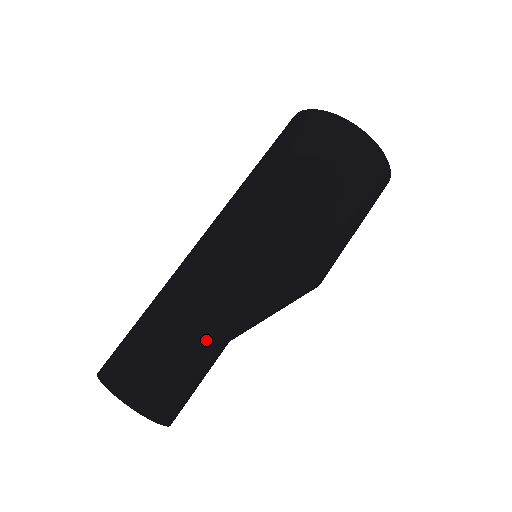
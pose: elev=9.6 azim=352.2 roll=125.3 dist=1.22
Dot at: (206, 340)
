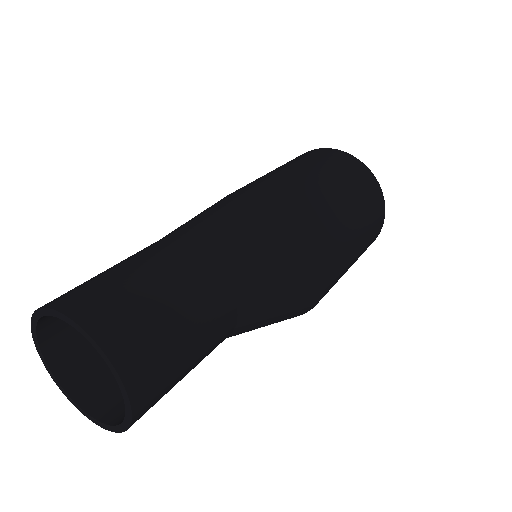
Dot at: occluded
